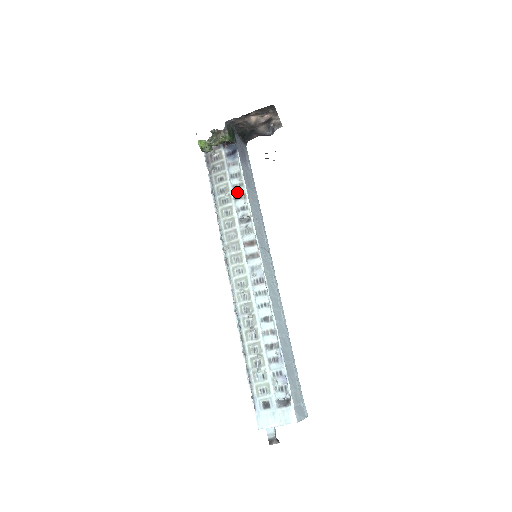
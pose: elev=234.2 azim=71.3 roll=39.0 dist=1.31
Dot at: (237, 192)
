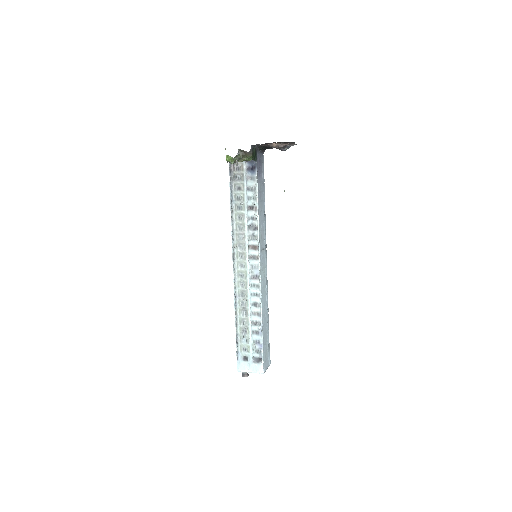
Dot at: (250, 204)
